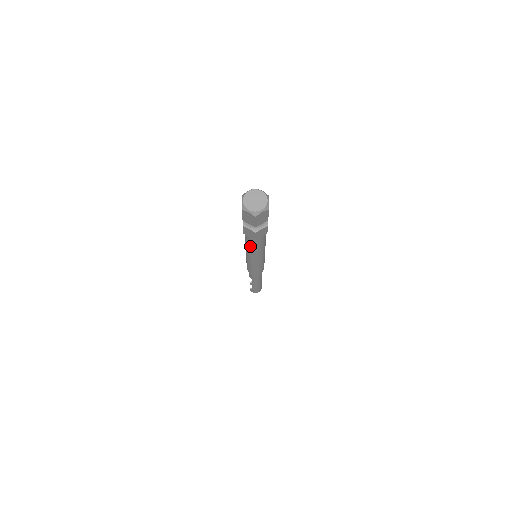
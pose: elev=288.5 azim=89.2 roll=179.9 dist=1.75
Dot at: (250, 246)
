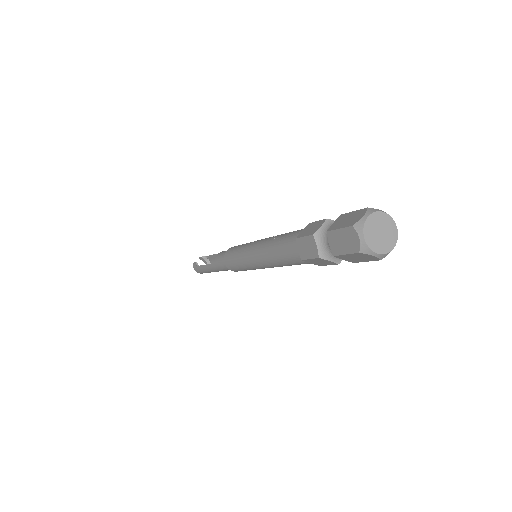
Dot at: (278, 252)
